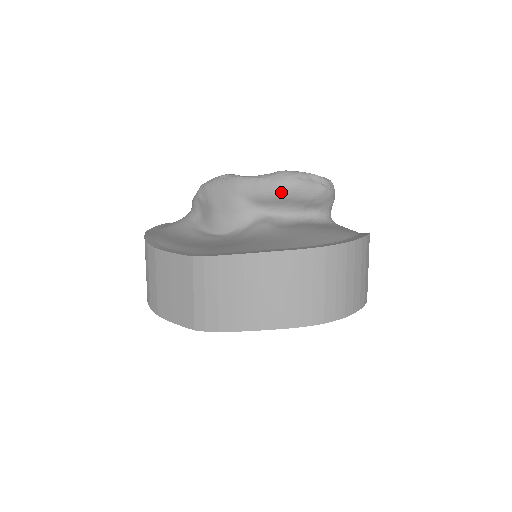
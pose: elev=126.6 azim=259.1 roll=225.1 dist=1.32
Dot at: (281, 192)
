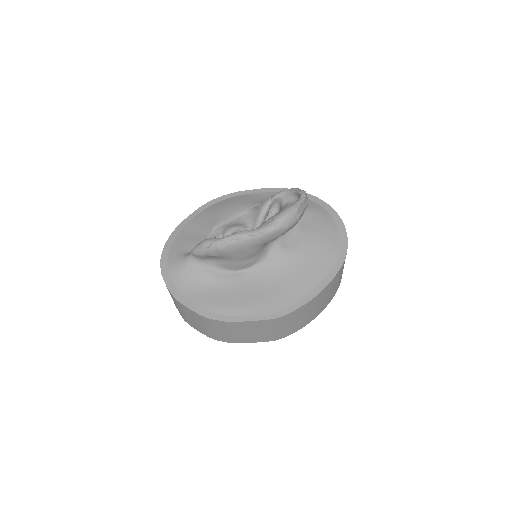
Dot at: occluded
